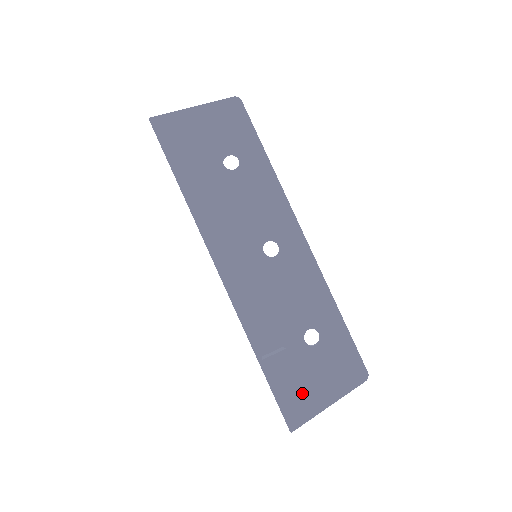
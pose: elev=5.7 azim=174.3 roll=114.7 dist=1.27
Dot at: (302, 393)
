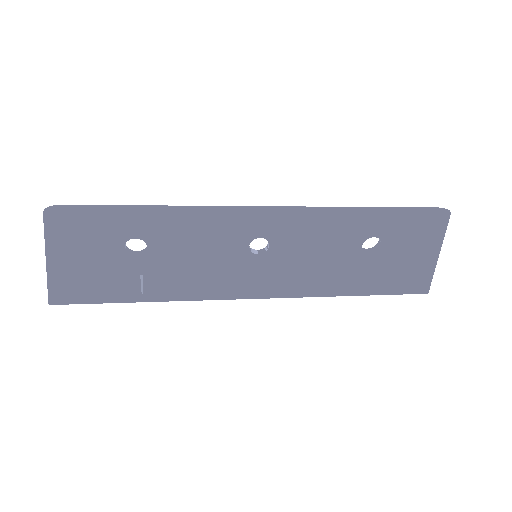
Dot at: occluded
